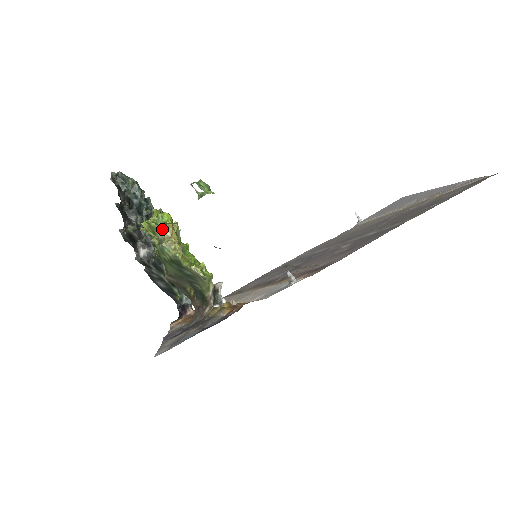
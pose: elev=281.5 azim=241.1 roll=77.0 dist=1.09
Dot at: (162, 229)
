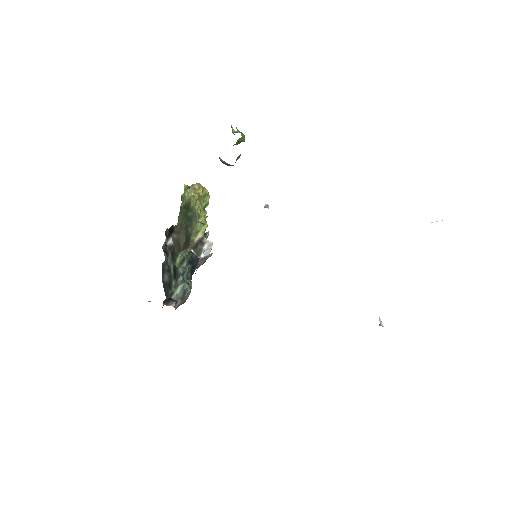
Dot at: (195, 184)
